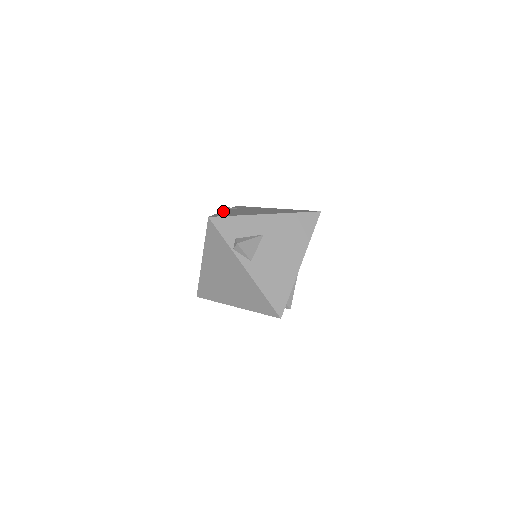
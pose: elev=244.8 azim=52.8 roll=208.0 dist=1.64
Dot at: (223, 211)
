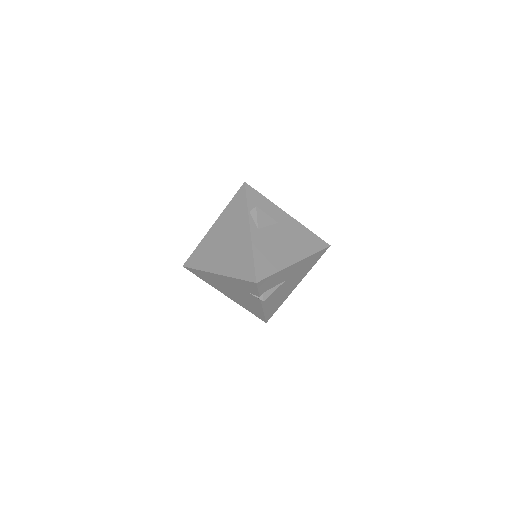
Dot at: occluded
